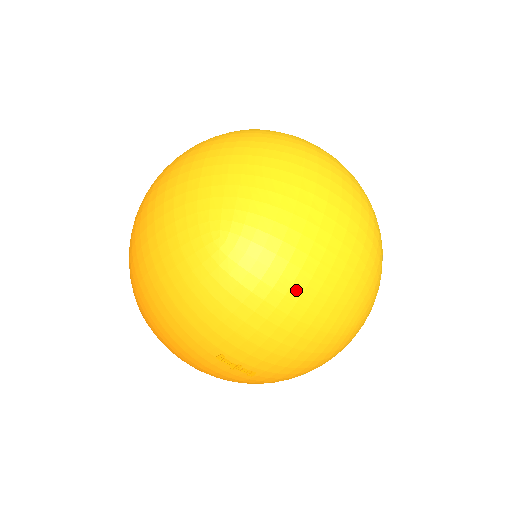
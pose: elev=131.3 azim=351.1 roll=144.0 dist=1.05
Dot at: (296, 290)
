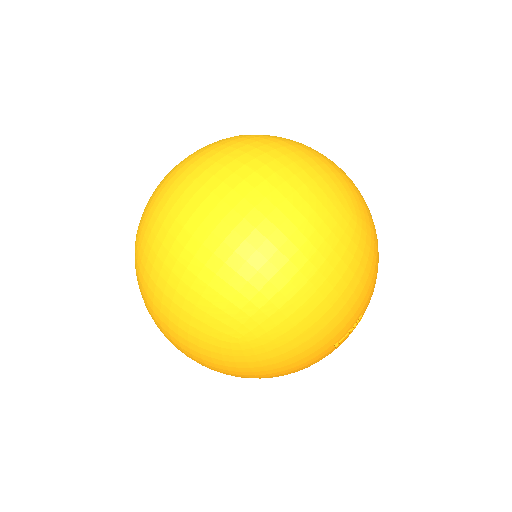
Dot at: (306, 289)
